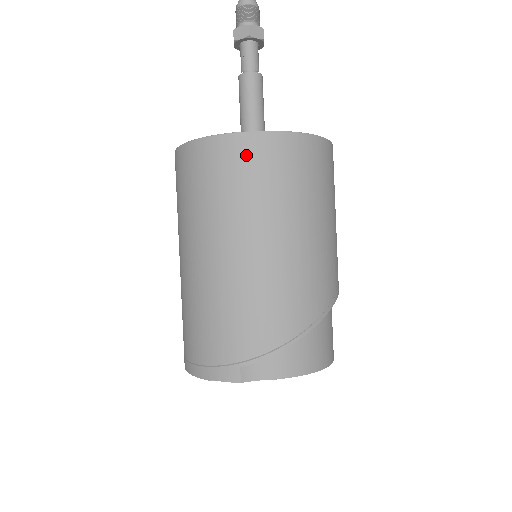
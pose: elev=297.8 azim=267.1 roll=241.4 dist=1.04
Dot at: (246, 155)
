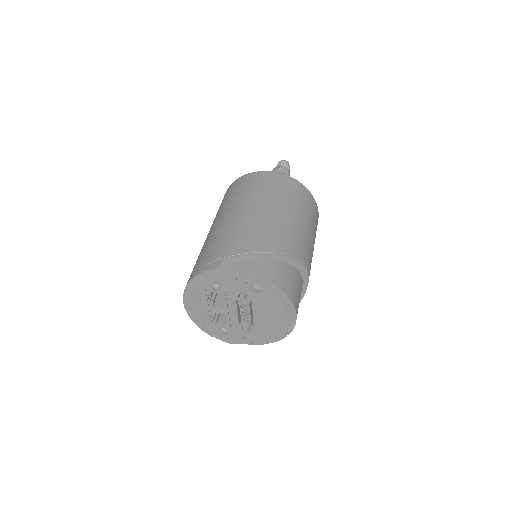
Dot at: (260, 178)
